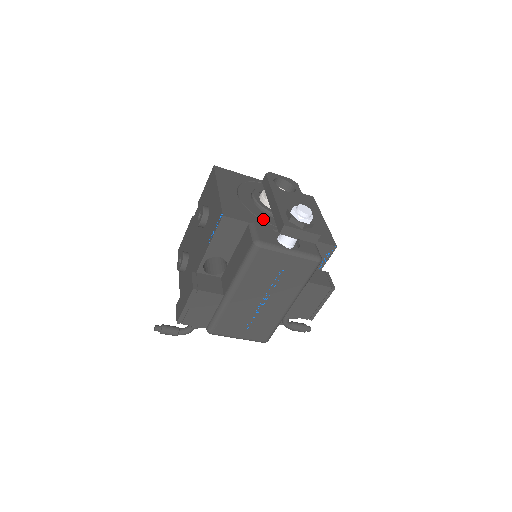
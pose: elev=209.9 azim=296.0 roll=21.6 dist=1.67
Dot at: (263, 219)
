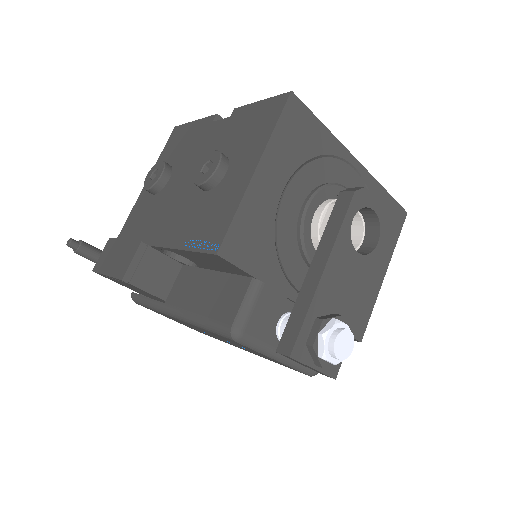
Dot at: (286, 269)
